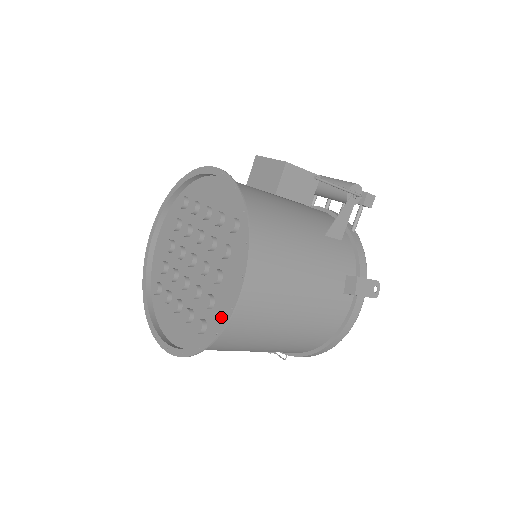
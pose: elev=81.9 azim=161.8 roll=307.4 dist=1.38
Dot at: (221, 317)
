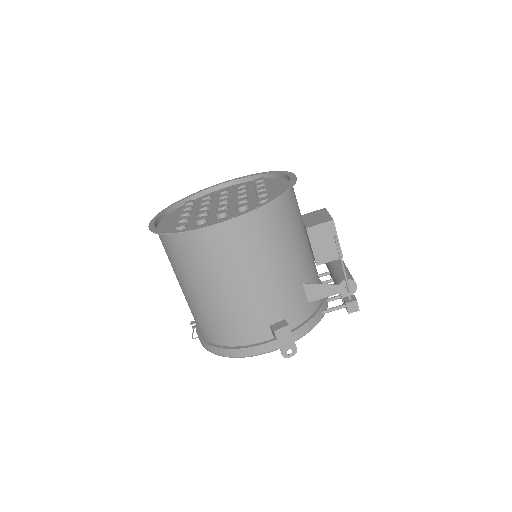
Dot at: occluded
